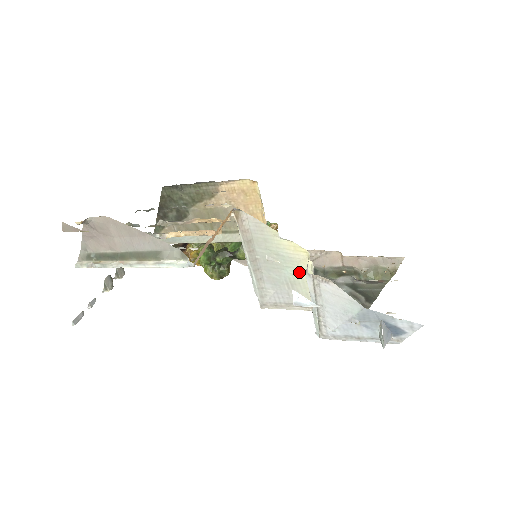
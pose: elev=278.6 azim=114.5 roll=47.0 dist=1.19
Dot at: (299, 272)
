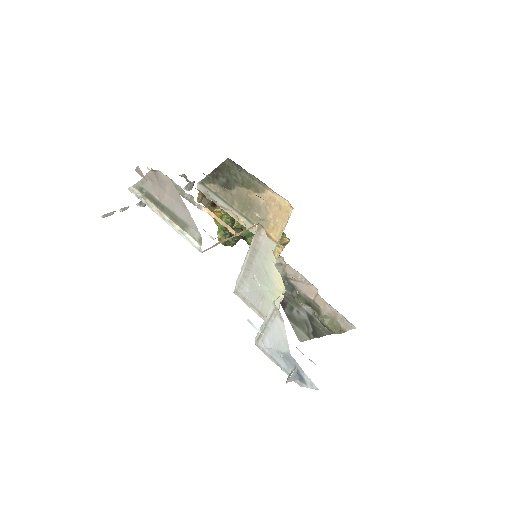
Dot at: (272, 294)
